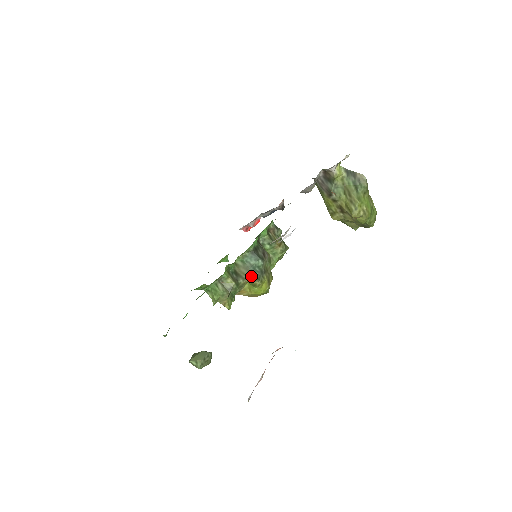
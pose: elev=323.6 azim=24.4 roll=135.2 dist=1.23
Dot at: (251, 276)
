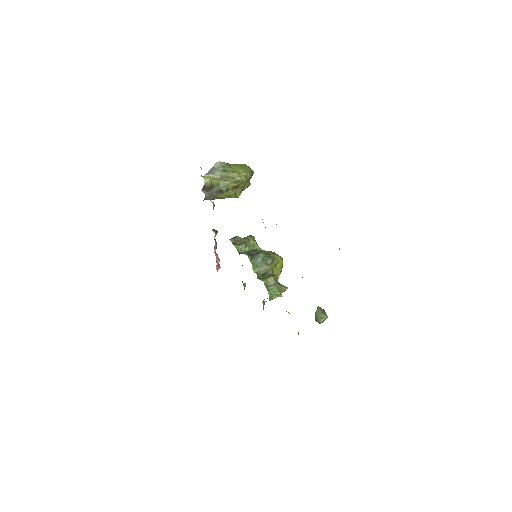
Dot at: (269, 264)
